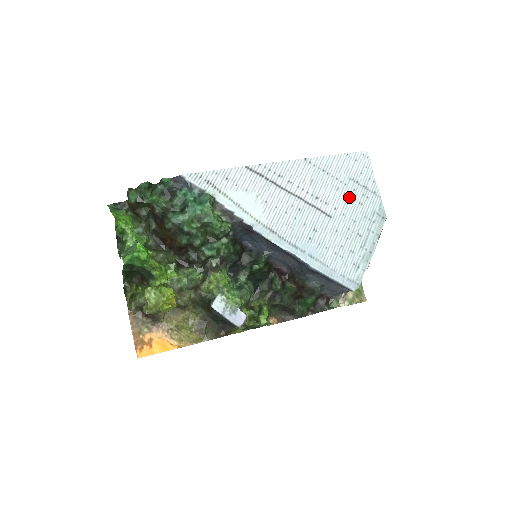
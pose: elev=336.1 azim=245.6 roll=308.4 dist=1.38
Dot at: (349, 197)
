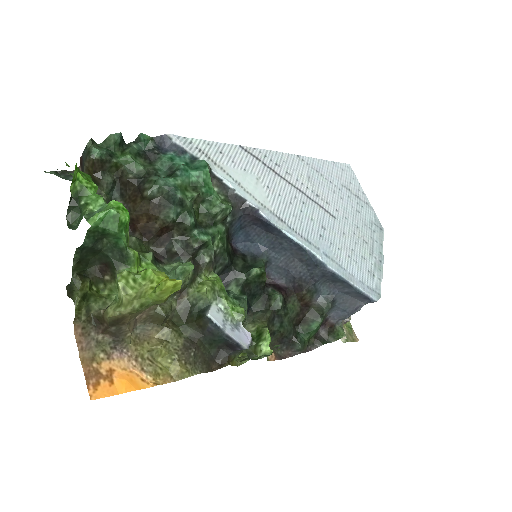
Dot at: (346, 202)
